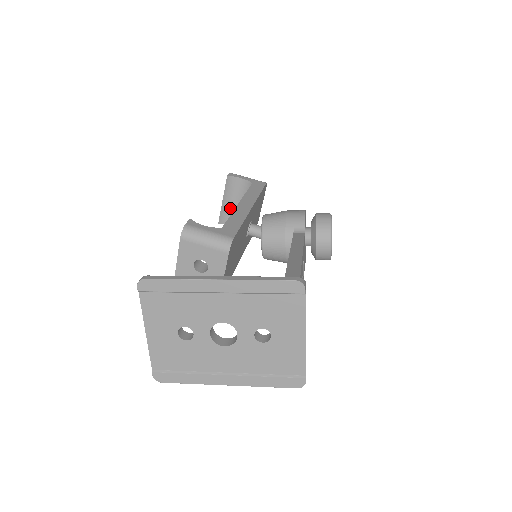
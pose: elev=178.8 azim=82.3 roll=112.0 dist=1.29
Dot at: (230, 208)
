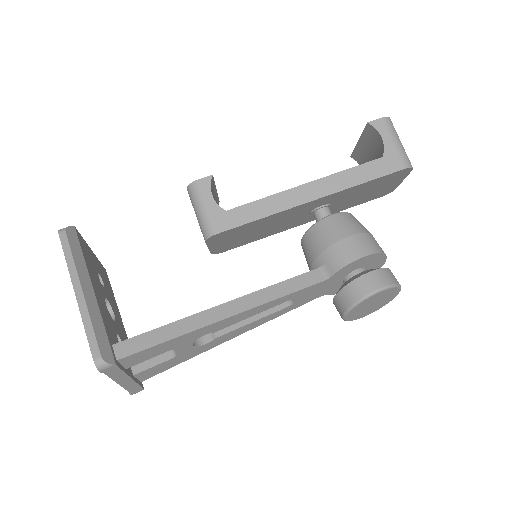
Dot at: (366, 154)
